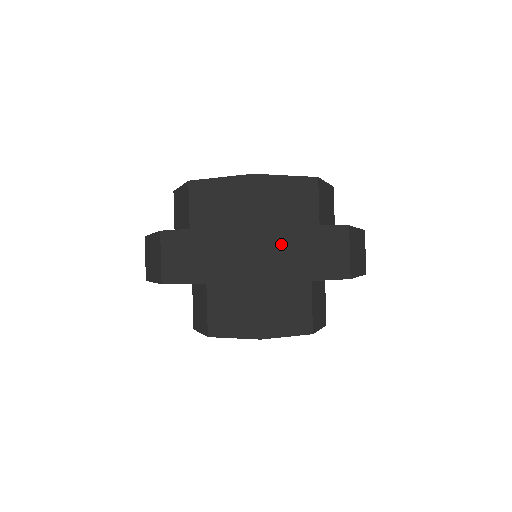
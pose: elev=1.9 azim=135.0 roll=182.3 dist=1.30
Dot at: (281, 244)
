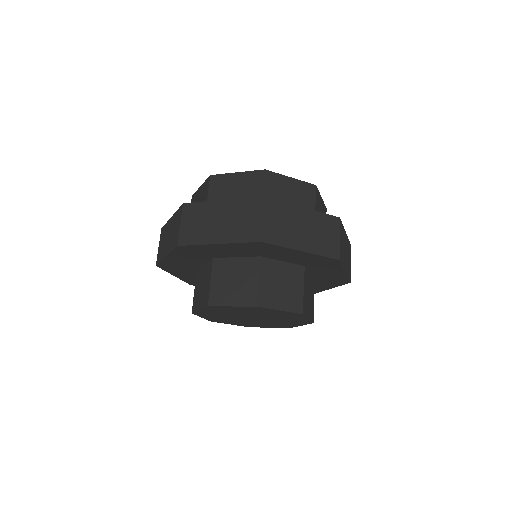
Dot at: (202, 216)
